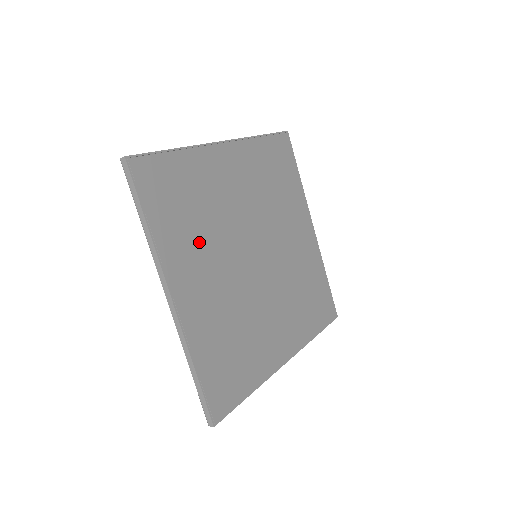
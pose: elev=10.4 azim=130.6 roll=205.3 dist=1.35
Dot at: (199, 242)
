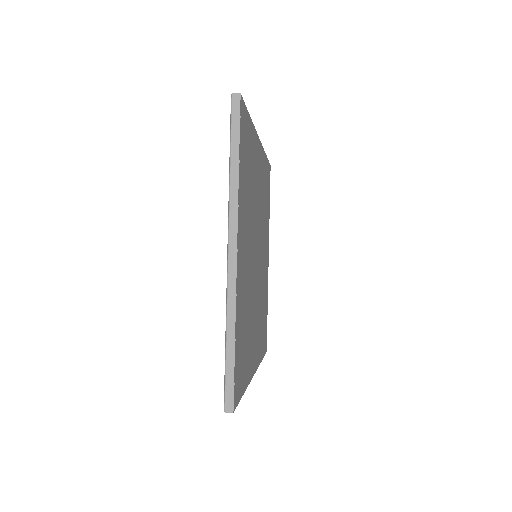
Dot at: (247, 213)
